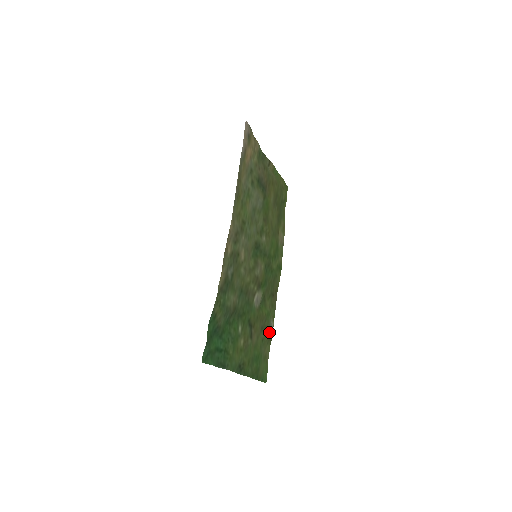
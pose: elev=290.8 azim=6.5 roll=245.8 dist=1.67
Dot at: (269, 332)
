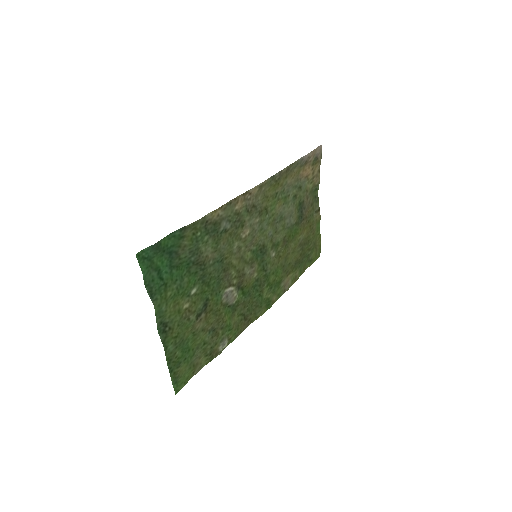
Dot at: (217, 346)
